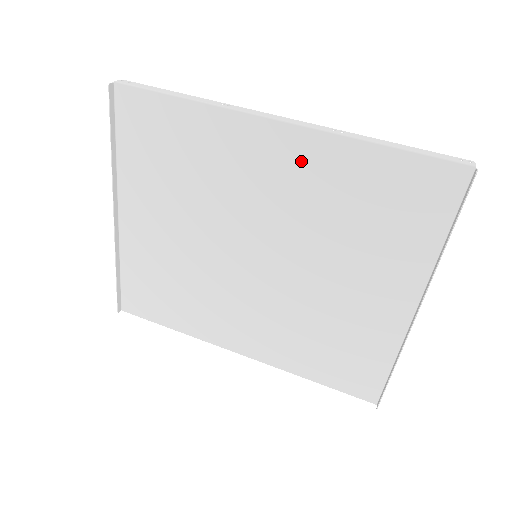
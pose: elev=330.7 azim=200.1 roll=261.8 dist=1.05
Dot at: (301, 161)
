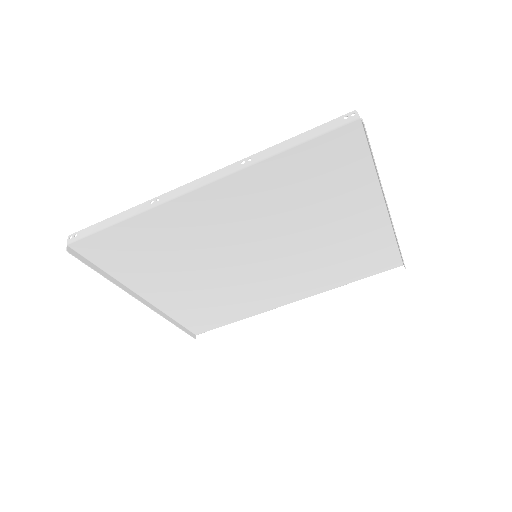
Dot at: (238, 195)
